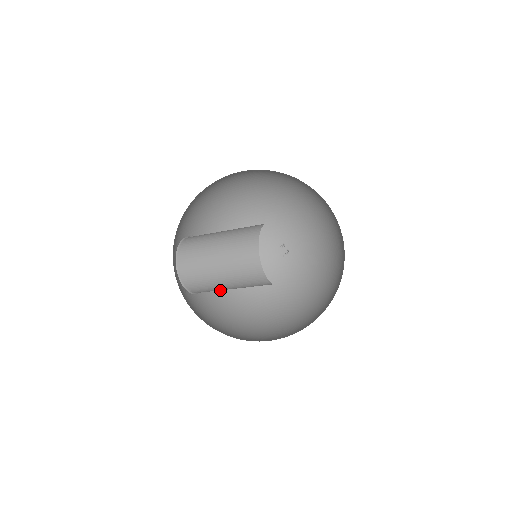
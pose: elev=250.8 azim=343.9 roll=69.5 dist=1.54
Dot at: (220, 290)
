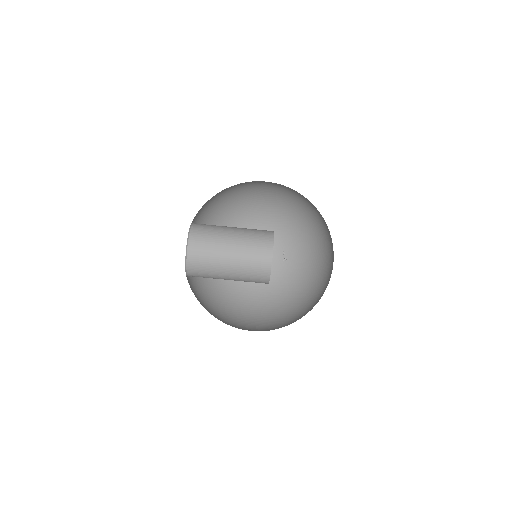
Dot at: (195, 290)
